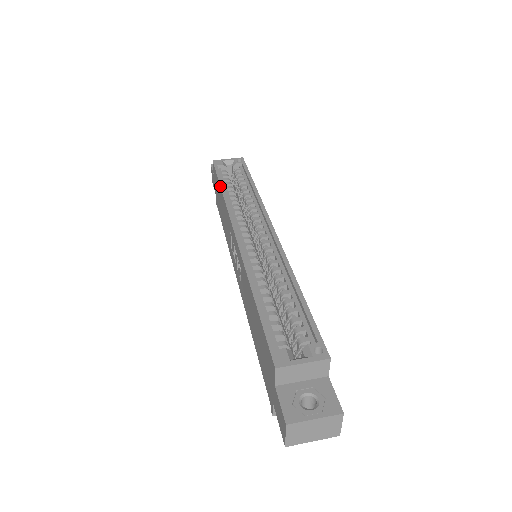
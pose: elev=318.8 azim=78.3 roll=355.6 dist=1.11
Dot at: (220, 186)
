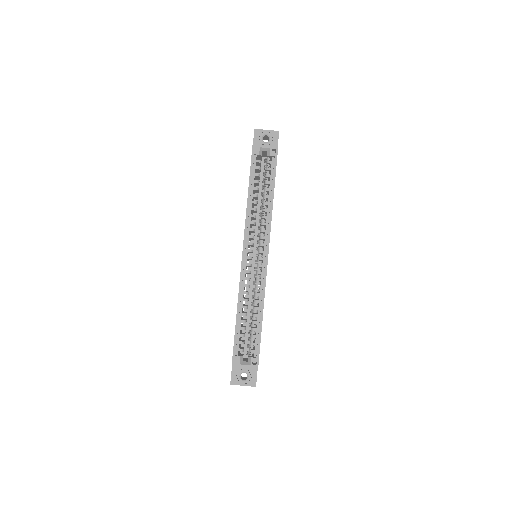
Dot at: (248, 190)
